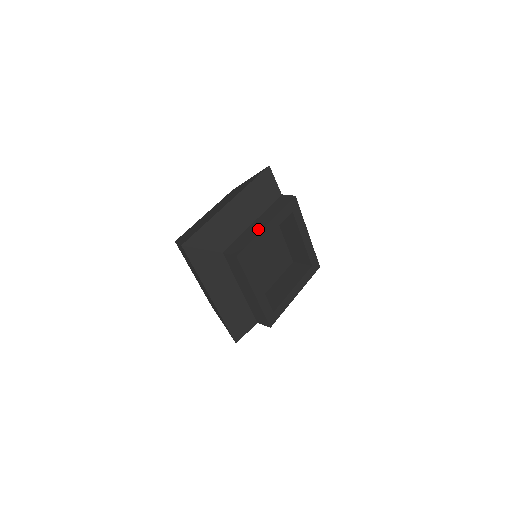
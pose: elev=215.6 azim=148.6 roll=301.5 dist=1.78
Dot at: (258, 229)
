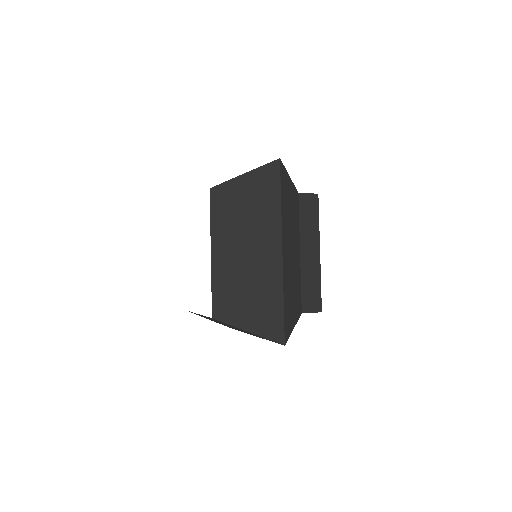
Dot at: (316, 264)
